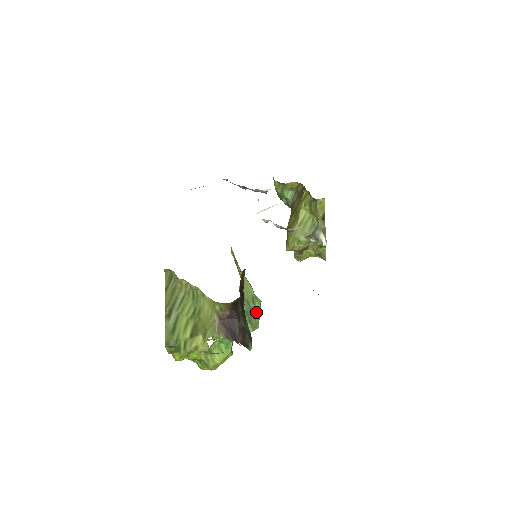
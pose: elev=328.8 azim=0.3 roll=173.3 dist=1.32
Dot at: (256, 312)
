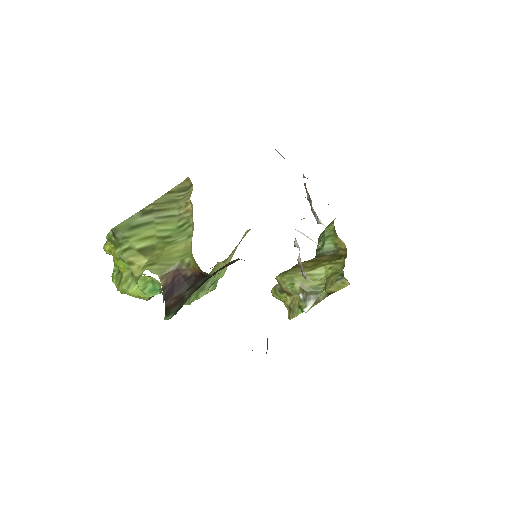
Dot at: (204, 294)
